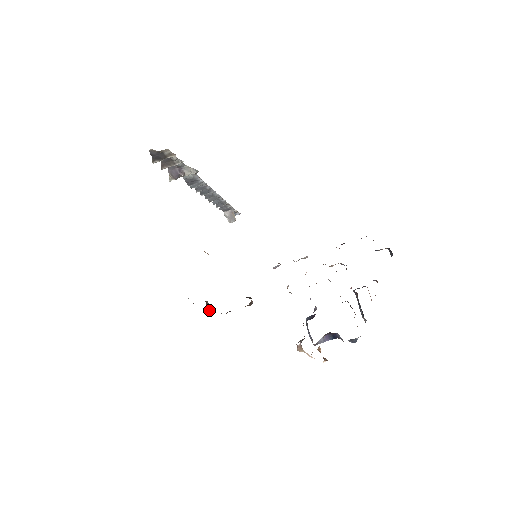
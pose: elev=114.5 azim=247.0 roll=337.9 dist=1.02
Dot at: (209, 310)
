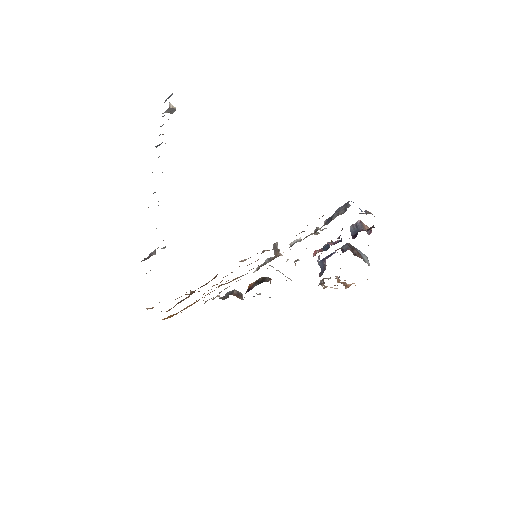
Dot at: (240, 296)
